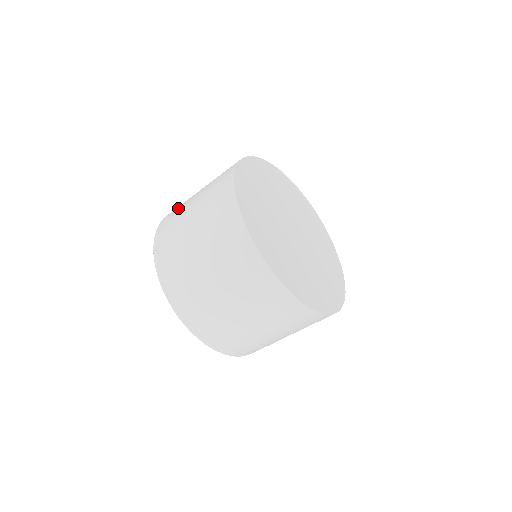
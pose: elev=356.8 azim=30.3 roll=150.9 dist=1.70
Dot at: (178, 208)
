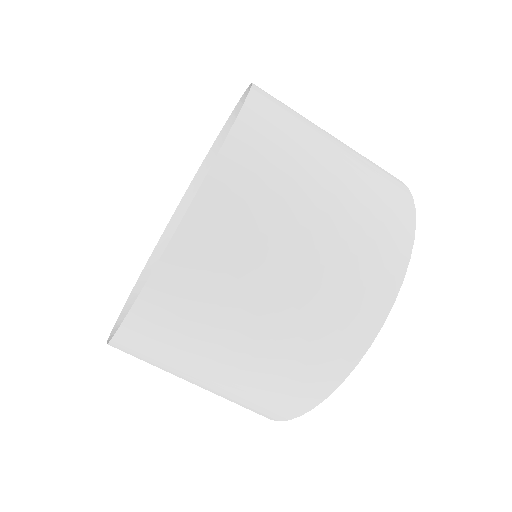
Dot at: (253, 220)
